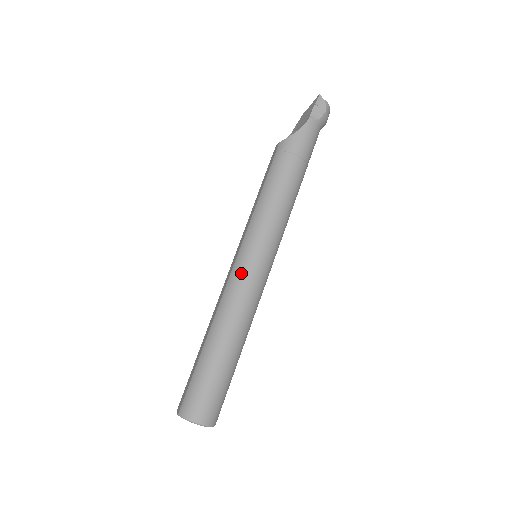
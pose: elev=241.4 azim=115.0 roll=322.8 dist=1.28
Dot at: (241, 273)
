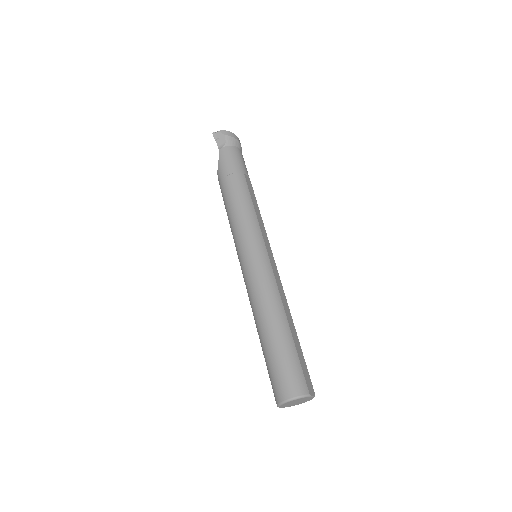
Dot at: (245, 275)
